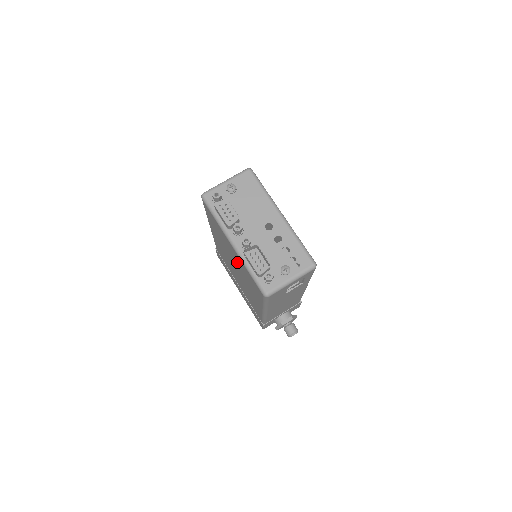
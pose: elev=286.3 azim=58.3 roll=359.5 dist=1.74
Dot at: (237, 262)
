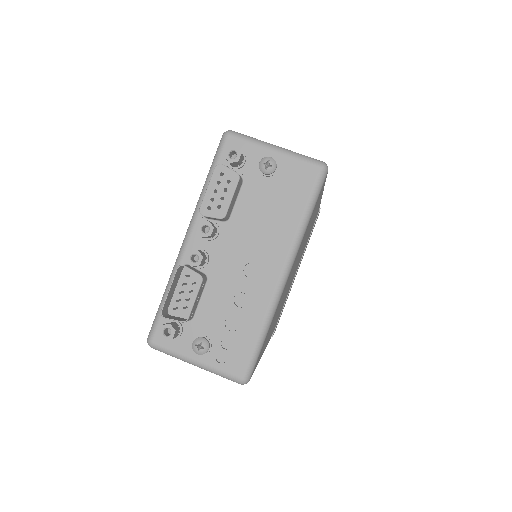
Dot at: occluded
